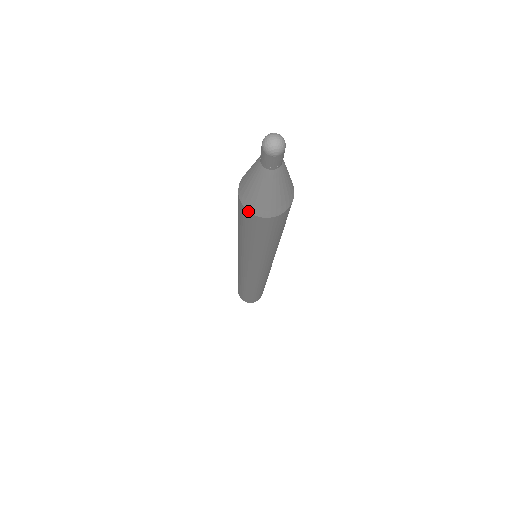
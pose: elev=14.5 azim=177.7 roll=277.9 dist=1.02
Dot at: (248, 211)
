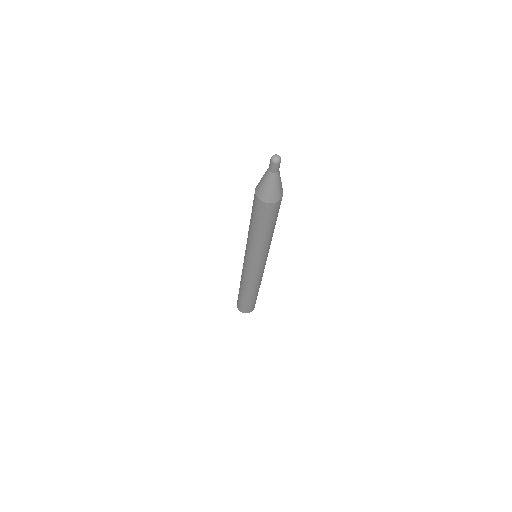
Dot at: (256, 195)
